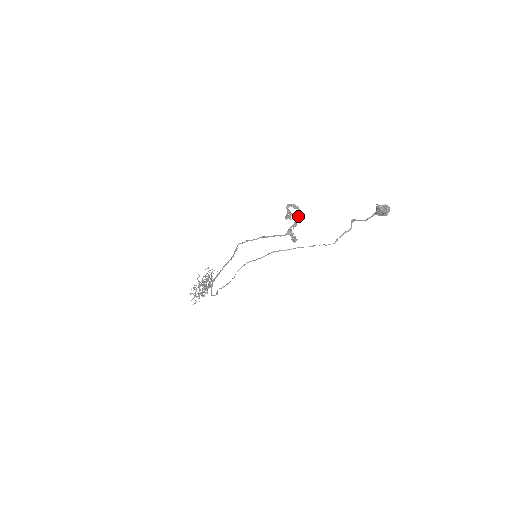
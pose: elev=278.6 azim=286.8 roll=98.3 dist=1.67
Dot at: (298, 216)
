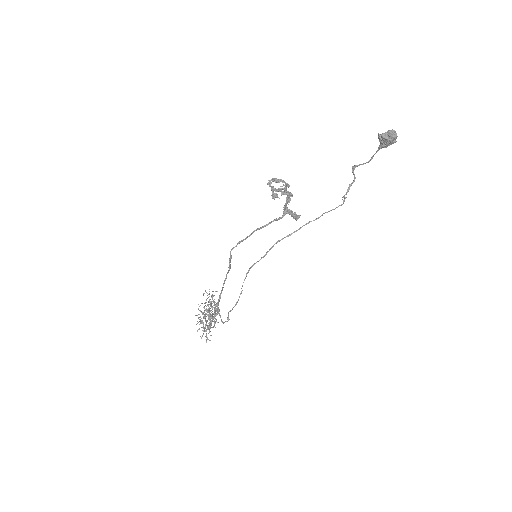
Dot at: (286, 189)
